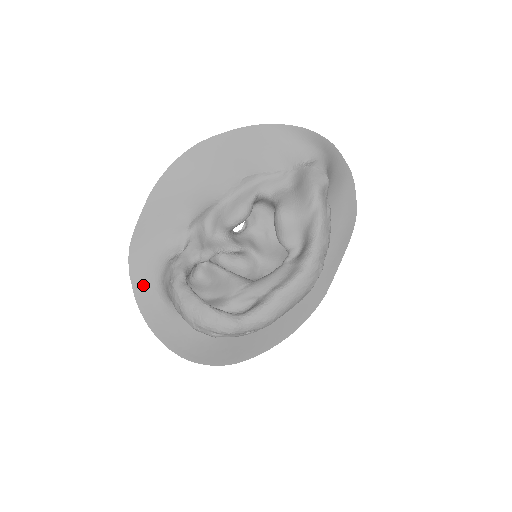
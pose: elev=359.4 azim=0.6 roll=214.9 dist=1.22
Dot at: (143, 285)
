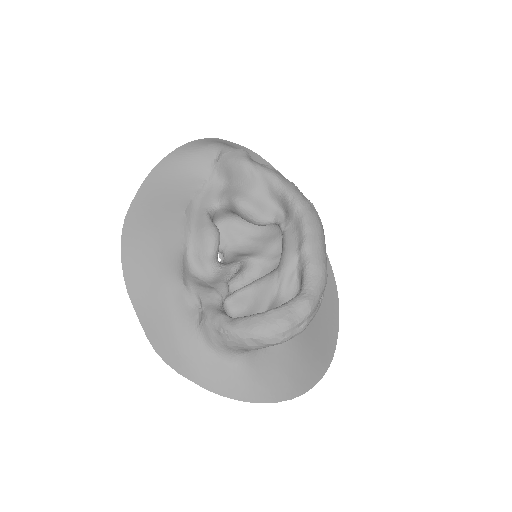
Dot at: (200, 370)
